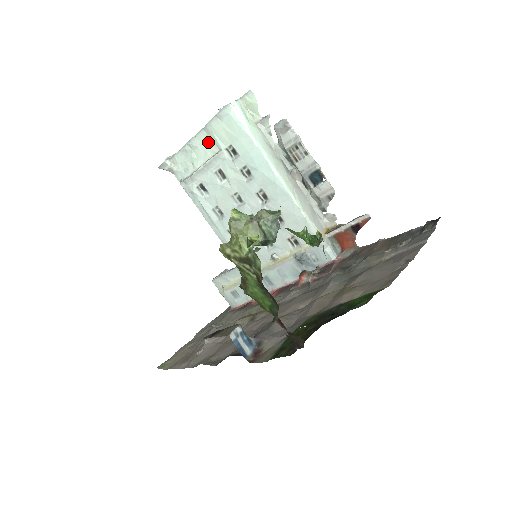
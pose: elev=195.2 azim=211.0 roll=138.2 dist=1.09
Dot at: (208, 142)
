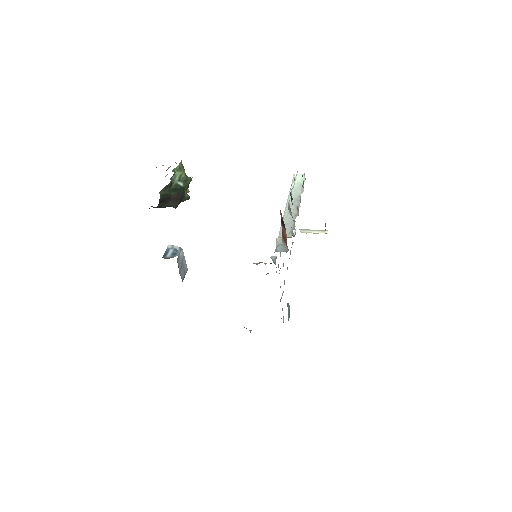
Dot at: occluded
